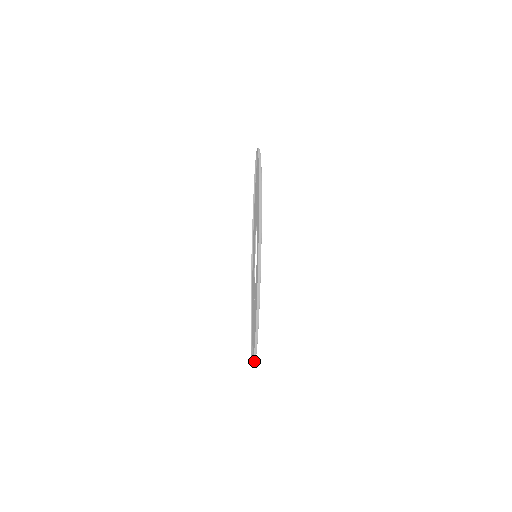
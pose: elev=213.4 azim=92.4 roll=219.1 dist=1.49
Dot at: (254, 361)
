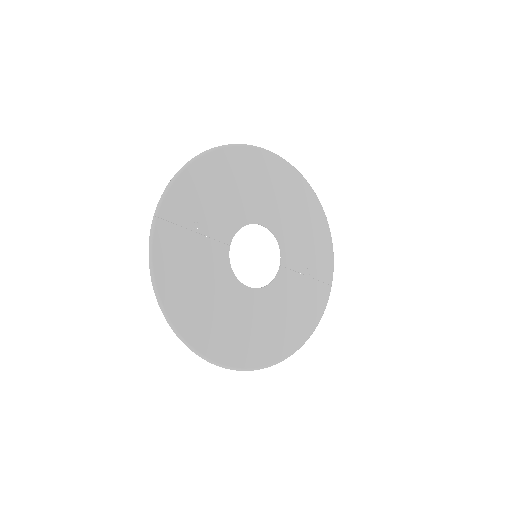
Dot at: (313, 331)
